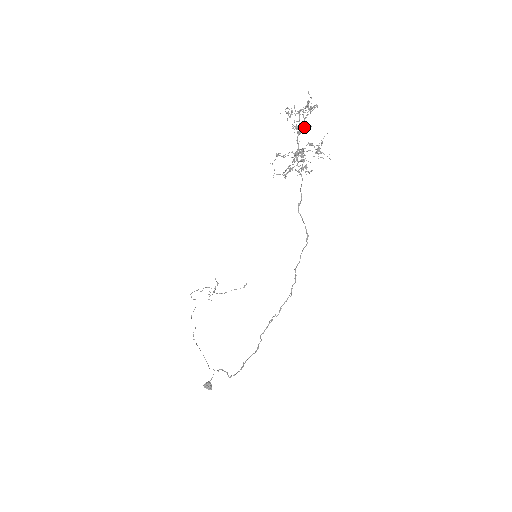
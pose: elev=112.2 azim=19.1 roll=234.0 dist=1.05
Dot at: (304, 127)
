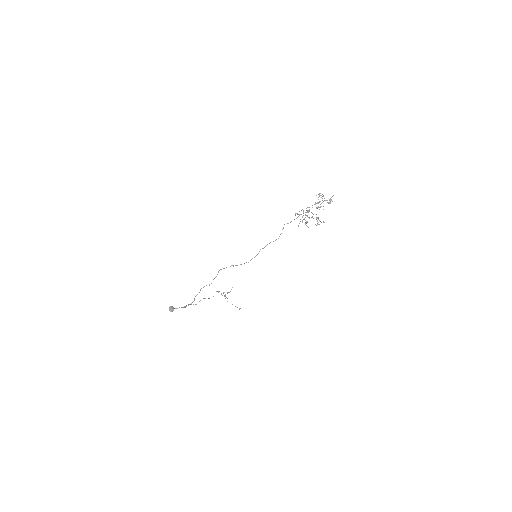
Dot at: occluded
